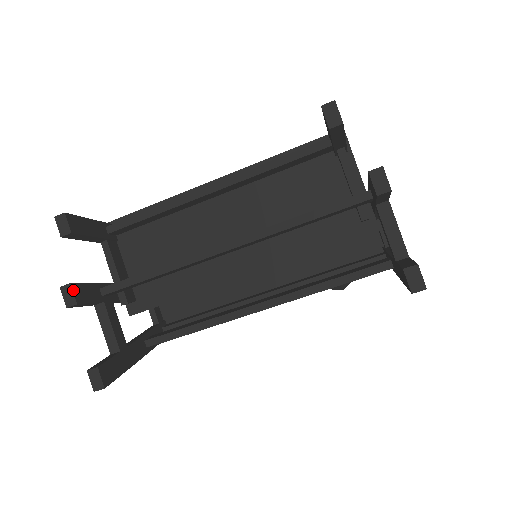
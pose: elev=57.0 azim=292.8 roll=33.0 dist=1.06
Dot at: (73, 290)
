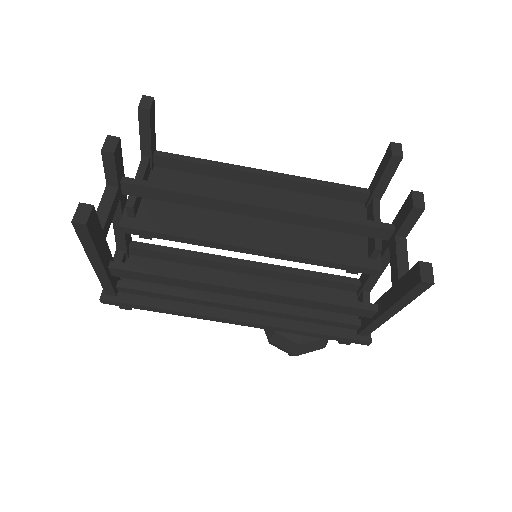
Dot at: (118, 143)
